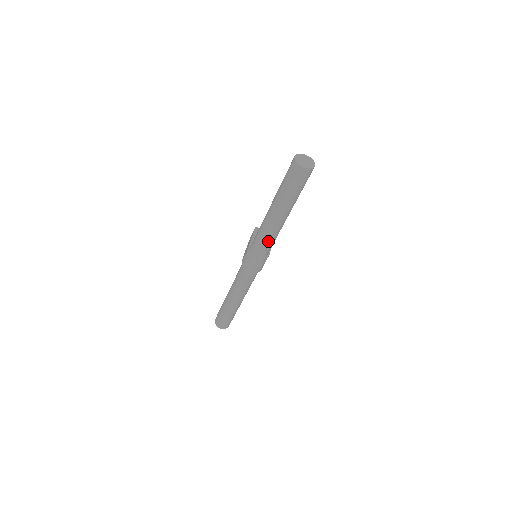
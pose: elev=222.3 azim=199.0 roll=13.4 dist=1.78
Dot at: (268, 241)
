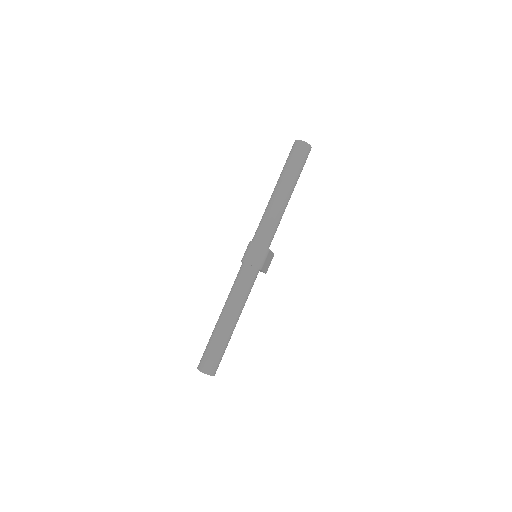
Dot at: (270, 223)
